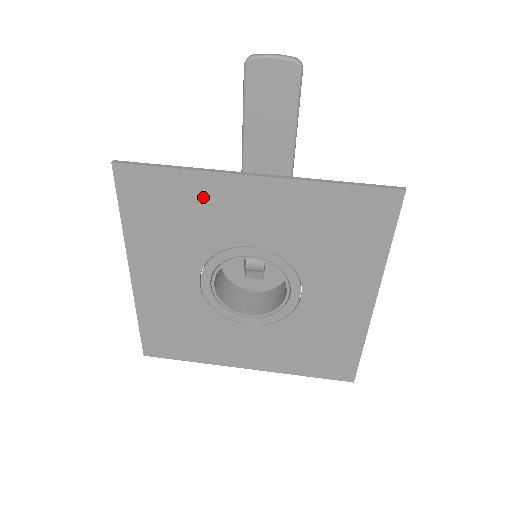
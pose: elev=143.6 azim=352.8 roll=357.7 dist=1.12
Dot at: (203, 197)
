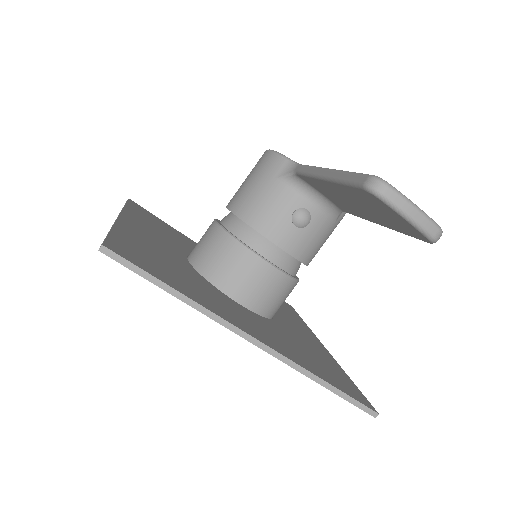
Dot at: occluded
